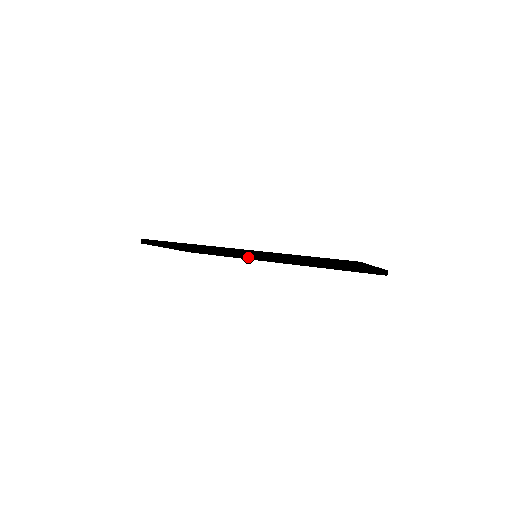
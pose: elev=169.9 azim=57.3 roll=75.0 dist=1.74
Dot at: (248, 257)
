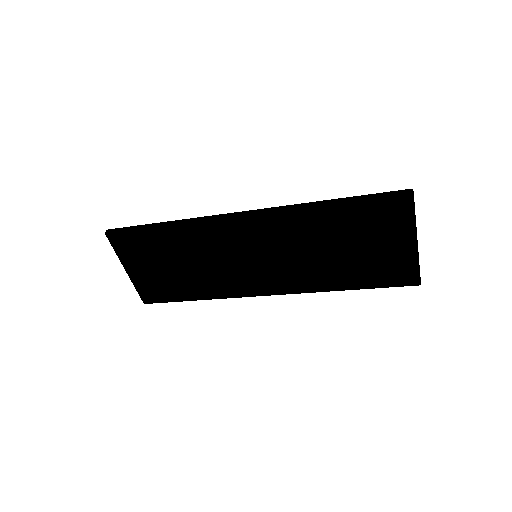
Dot at: (246, 255)
